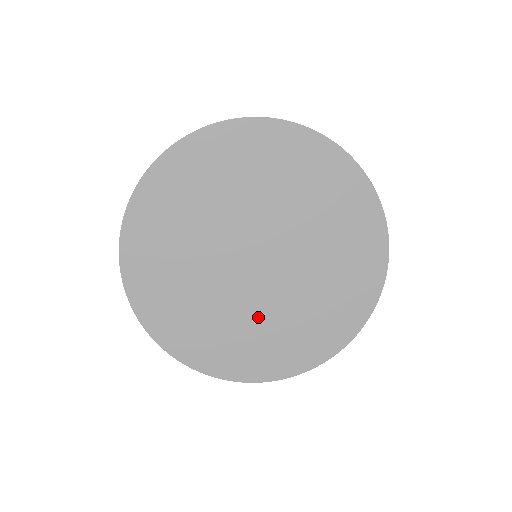
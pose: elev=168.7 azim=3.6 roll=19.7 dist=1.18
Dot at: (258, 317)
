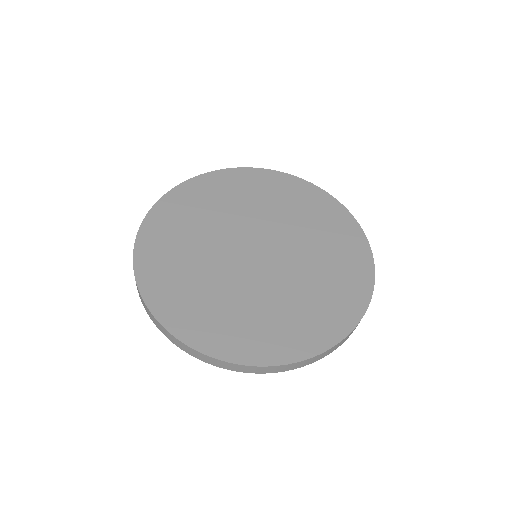
Dot at: (231, 293)
